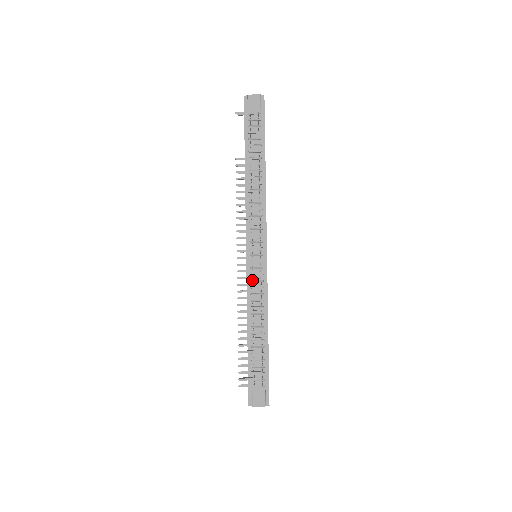
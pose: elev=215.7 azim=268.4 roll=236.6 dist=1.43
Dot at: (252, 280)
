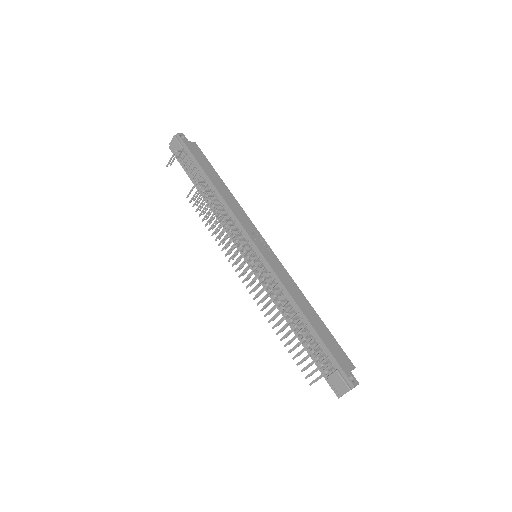
Dot at: occluded
